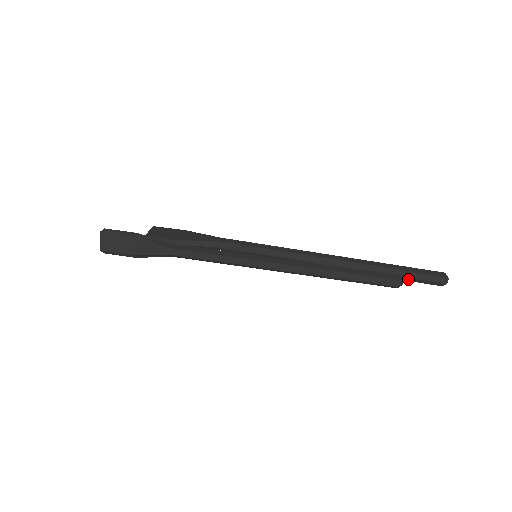
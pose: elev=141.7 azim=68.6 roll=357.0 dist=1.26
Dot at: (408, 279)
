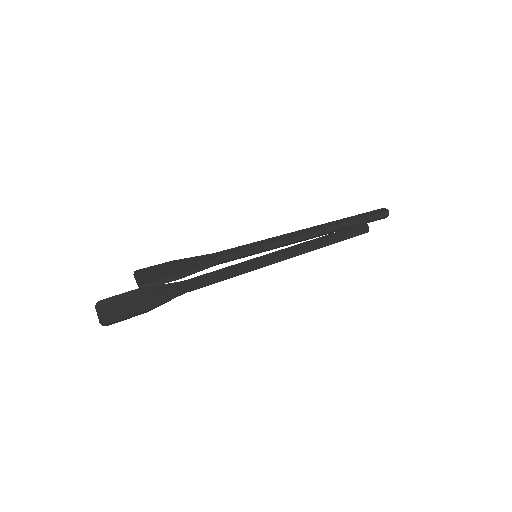
Dot at: (366, 223)
